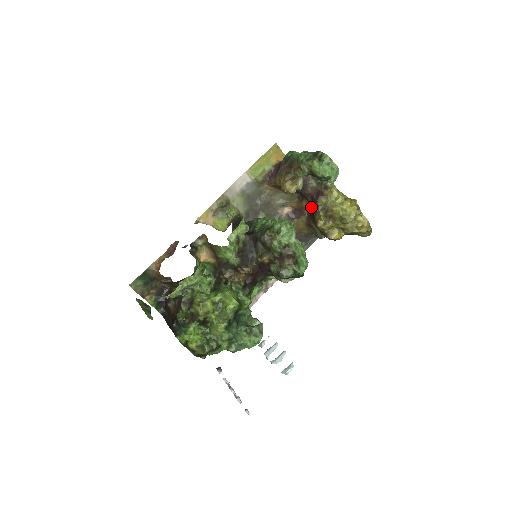
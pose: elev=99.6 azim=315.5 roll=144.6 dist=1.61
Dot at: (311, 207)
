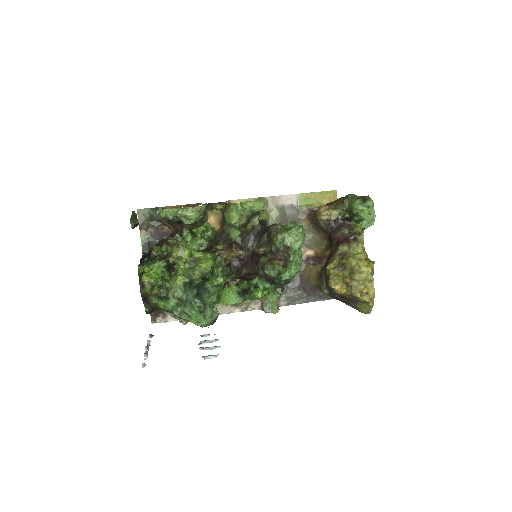
Dot at: (331, 250)
